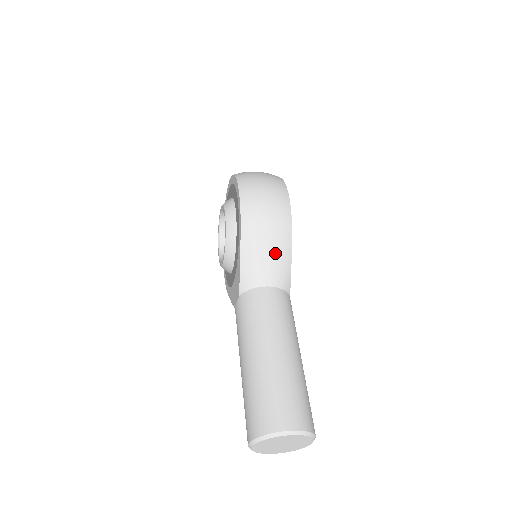
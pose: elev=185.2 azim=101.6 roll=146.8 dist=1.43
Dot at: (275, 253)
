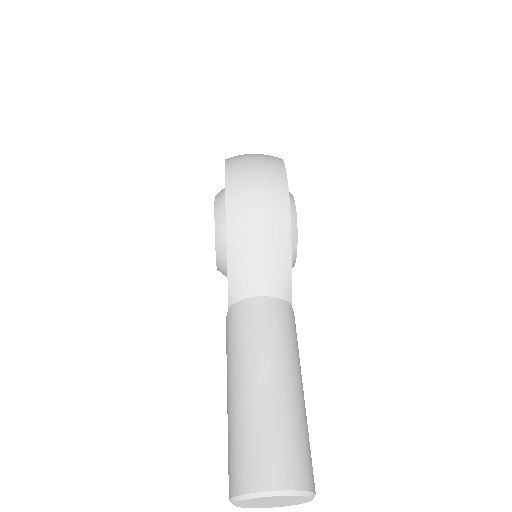
Dot at: (269, 254)
